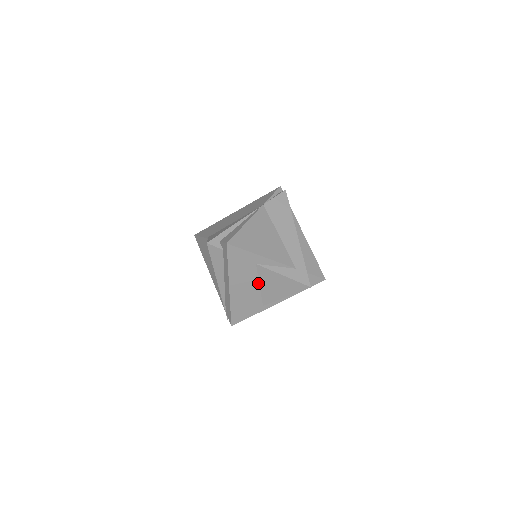
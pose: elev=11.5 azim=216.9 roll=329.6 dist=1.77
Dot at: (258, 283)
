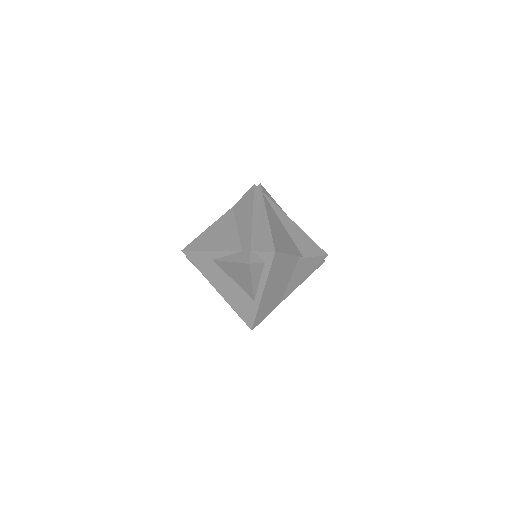
Dot at: (230, 278)
